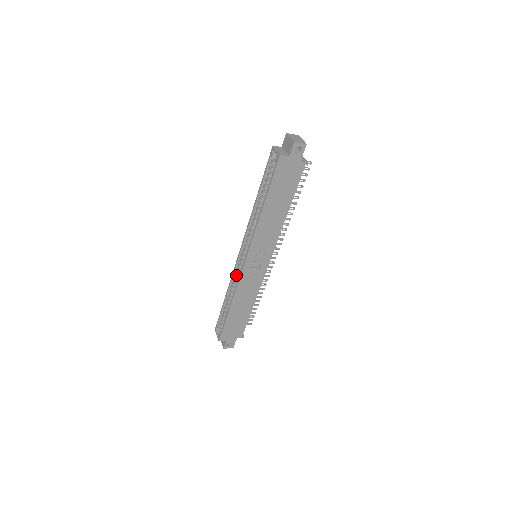
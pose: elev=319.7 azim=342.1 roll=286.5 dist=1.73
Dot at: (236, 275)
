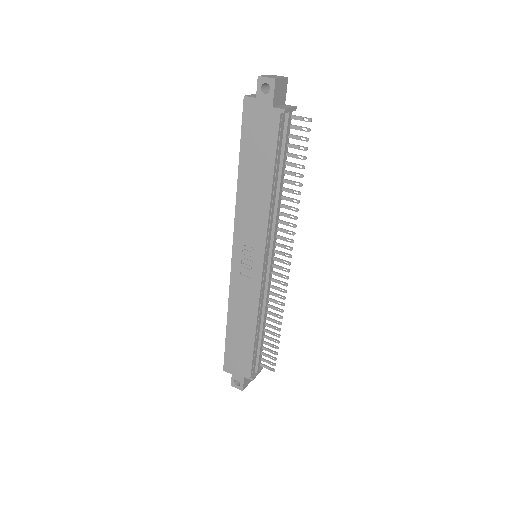
Dot at: occluded
